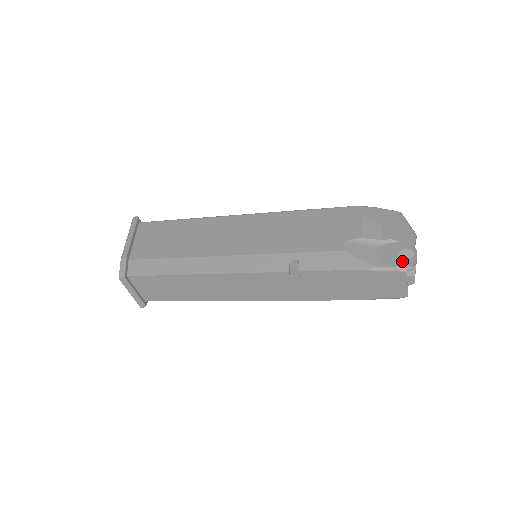
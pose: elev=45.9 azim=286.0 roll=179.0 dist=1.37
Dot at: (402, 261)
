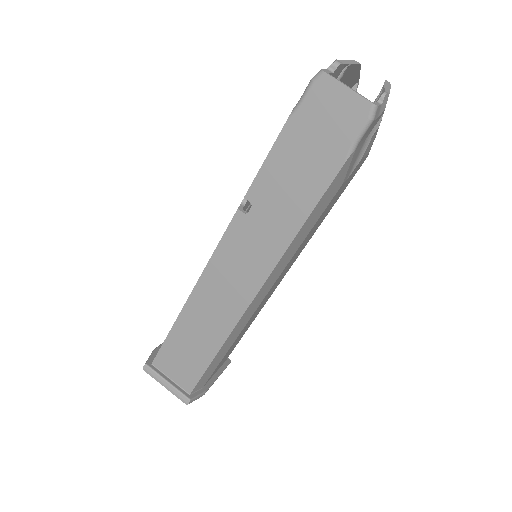
Dot at: occluded
